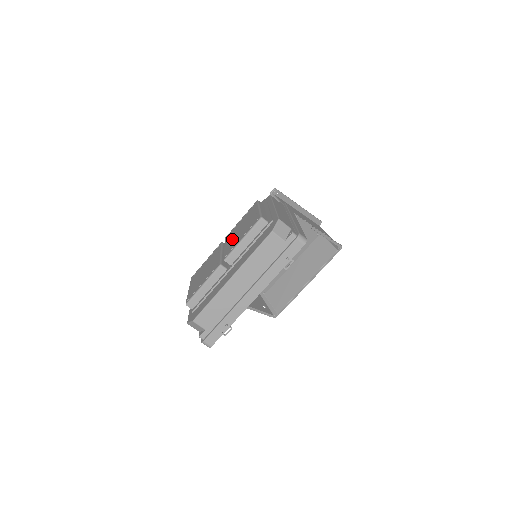
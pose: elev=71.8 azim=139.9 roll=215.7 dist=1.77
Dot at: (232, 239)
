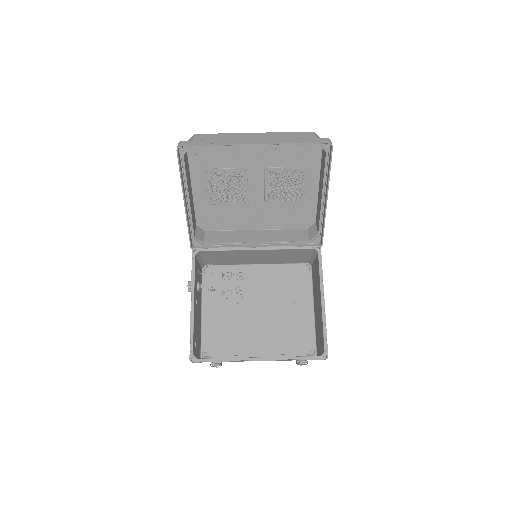
Dot at: (269, 178)
